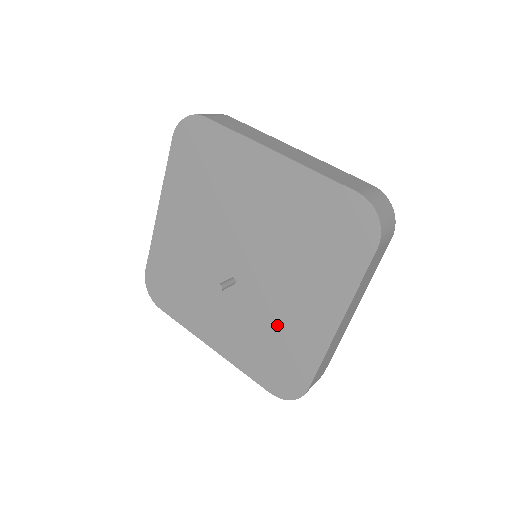
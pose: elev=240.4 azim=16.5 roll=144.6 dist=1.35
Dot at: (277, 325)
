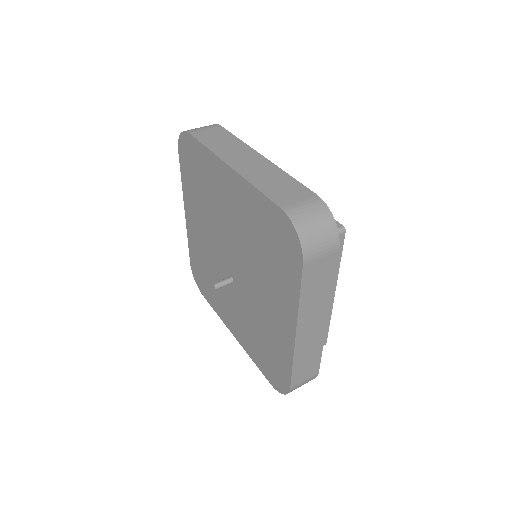
Dot at: (262, 324)
